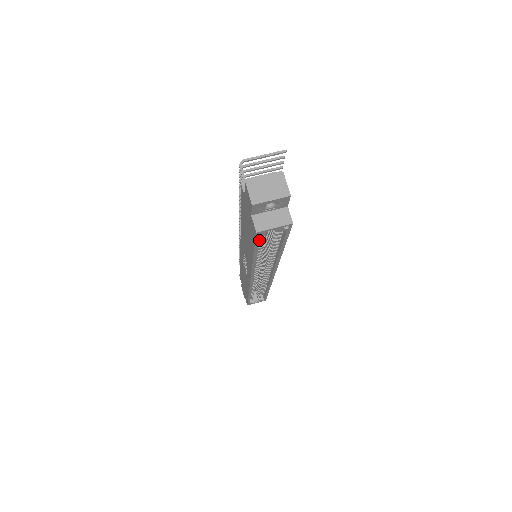
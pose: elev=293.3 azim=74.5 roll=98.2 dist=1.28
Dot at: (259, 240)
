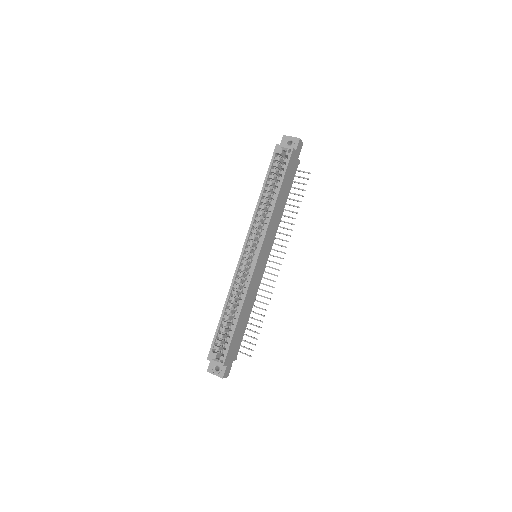
Dot at: (274, 158)
